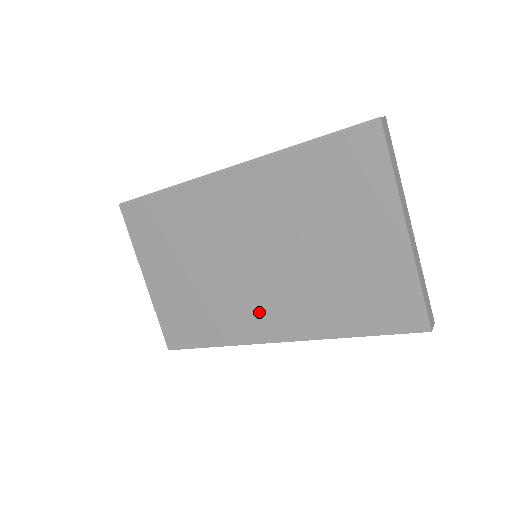
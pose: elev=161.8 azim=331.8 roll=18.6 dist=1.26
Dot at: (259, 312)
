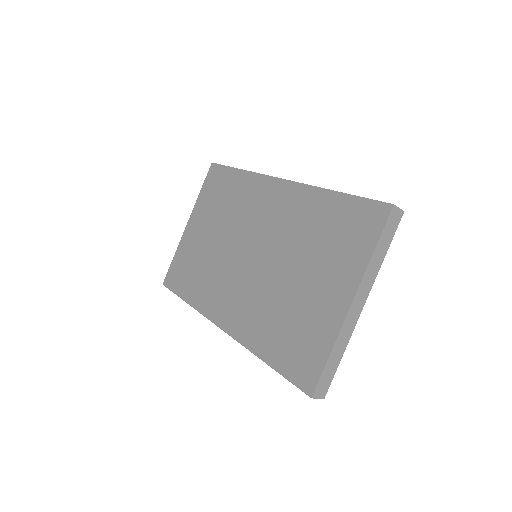
Dot at: (227, 297)
